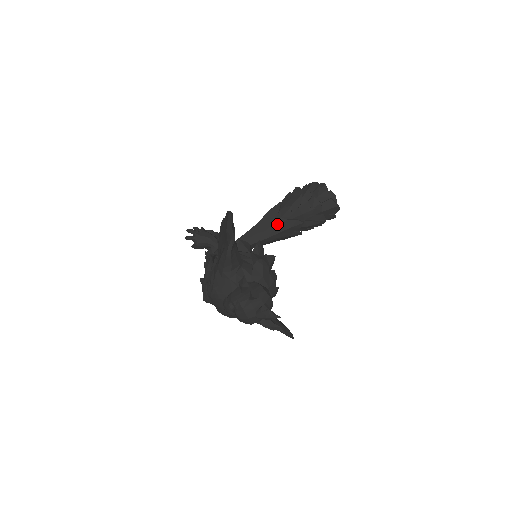
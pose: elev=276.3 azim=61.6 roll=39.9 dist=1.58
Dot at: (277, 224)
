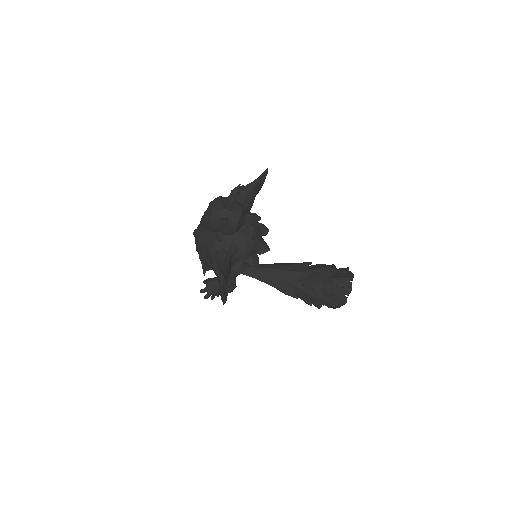
Dot at: (291, 266)
